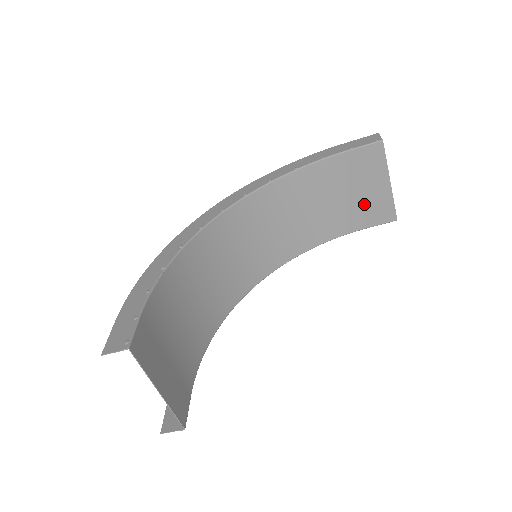
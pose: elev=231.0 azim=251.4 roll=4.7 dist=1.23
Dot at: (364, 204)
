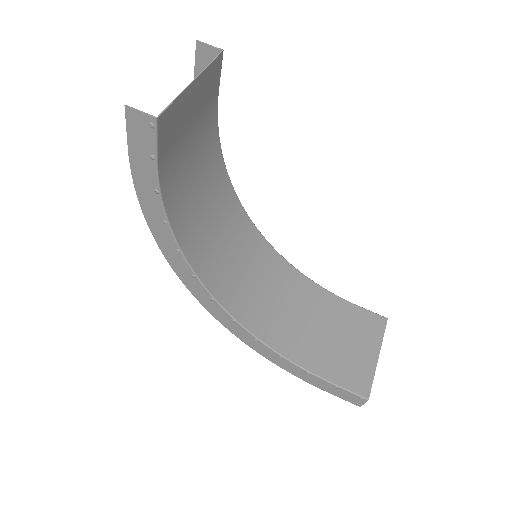
Dot at: (346, 358)
